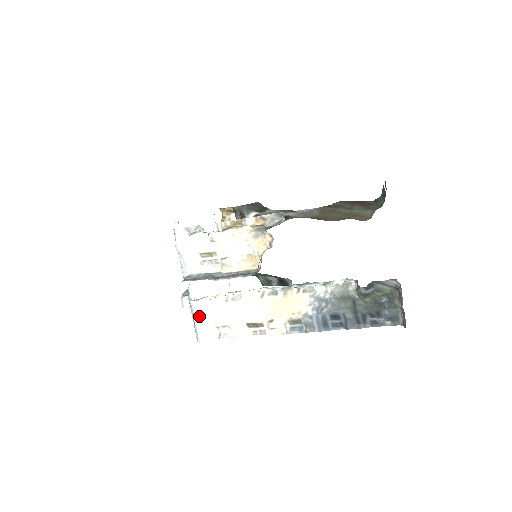
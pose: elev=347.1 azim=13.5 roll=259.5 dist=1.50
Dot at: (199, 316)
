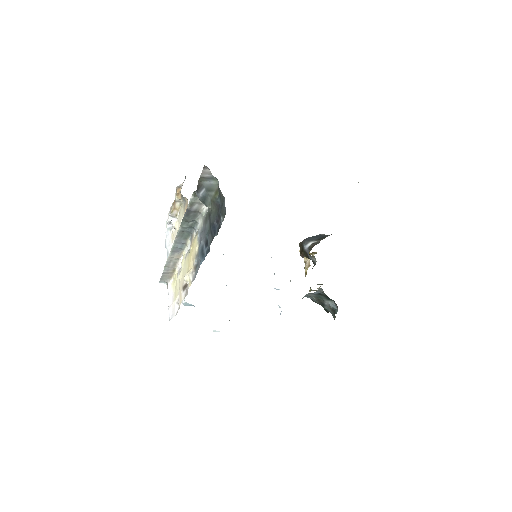
Dot at: (170, 297)
